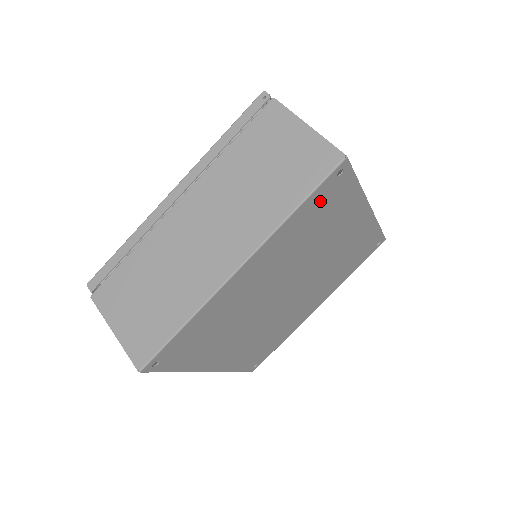
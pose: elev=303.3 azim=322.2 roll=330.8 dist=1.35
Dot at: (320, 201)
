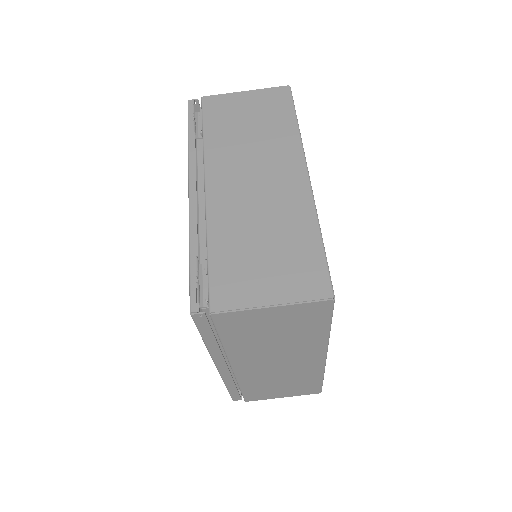
Dot at: occluded
